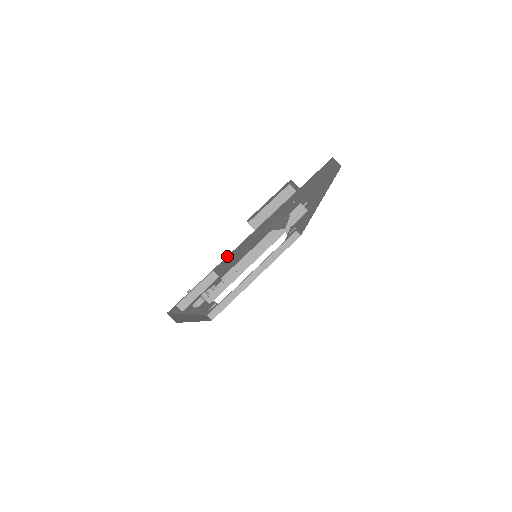
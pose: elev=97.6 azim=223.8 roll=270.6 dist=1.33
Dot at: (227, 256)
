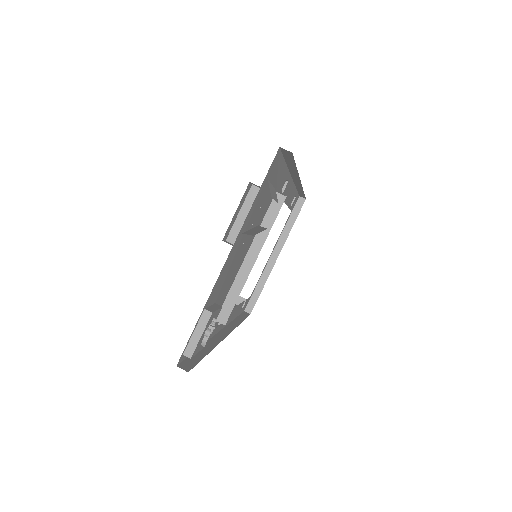
Dot at: (212, 290)
